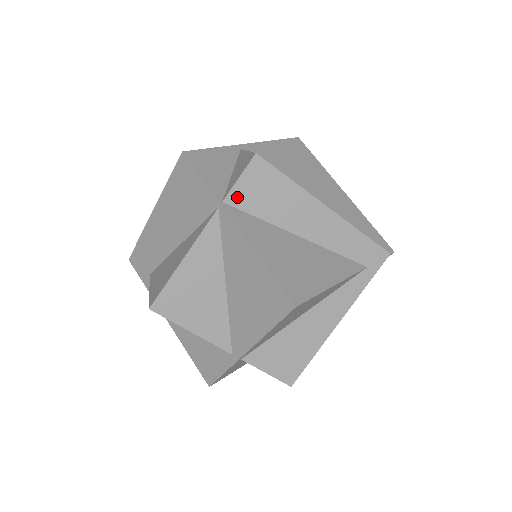
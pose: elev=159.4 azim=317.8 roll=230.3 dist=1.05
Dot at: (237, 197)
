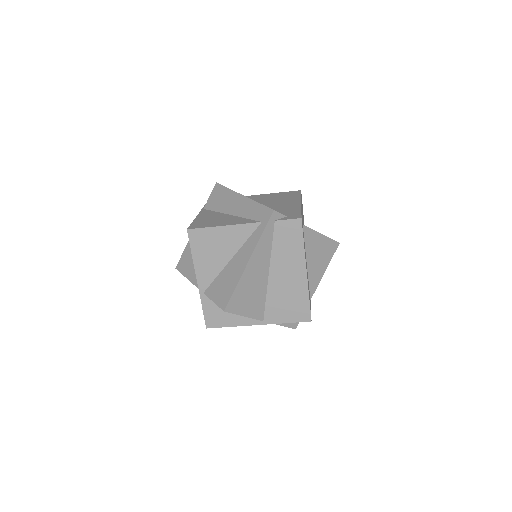
Dot at: (209, 205)
